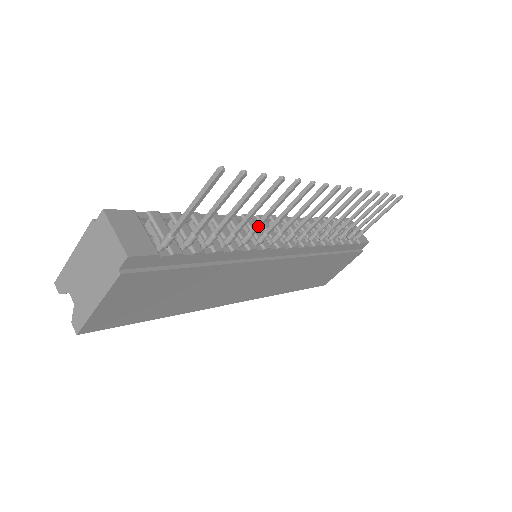
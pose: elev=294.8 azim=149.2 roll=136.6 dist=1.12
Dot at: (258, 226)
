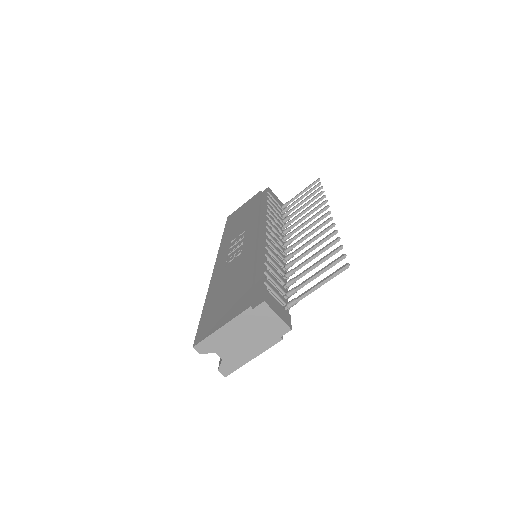
Dot at: (301, 258)
